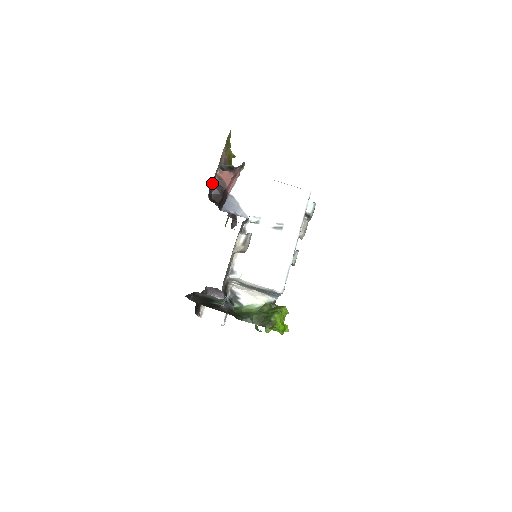
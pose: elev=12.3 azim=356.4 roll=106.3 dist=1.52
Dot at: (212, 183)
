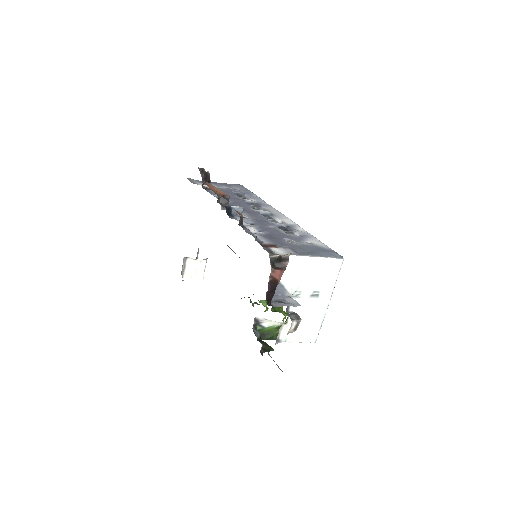
Dot at: (268, 288)
